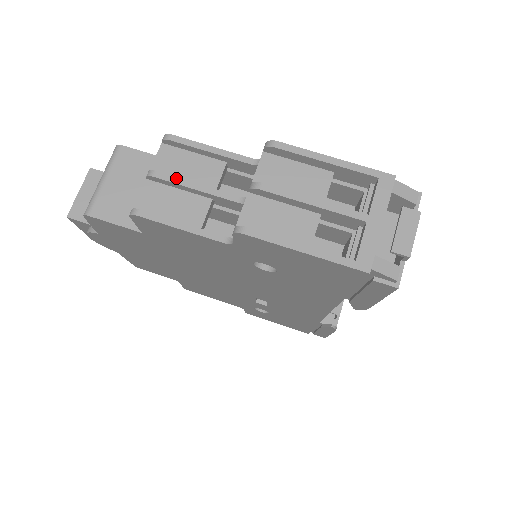
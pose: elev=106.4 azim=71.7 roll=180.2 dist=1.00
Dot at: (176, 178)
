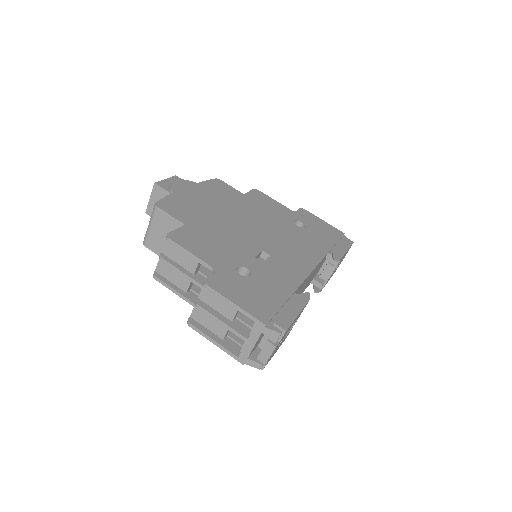
Dot at: (172, 265)
